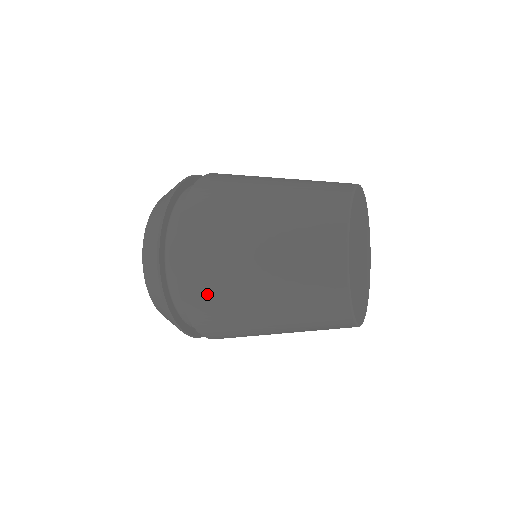
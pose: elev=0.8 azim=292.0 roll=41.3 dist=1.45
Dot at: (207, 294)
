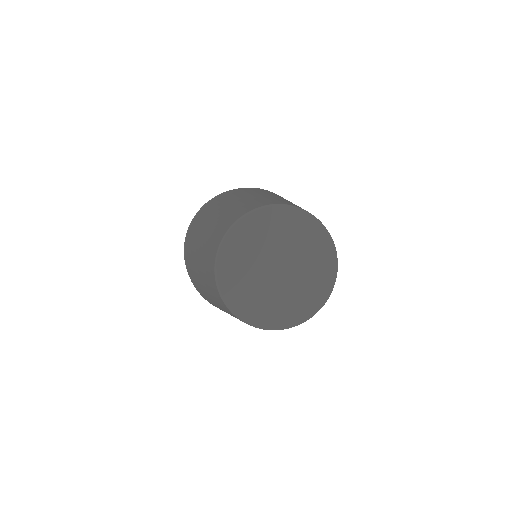
Dot at: (194, 229)
